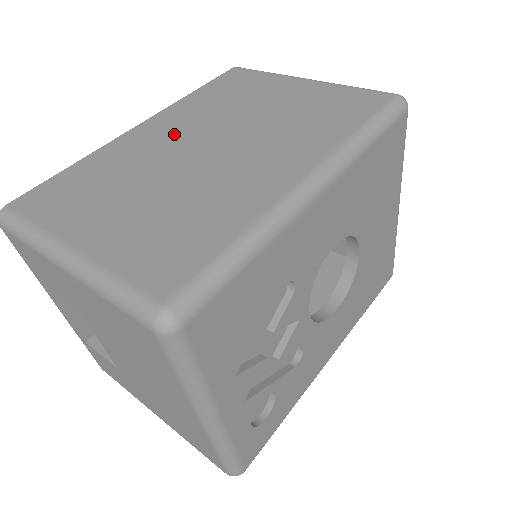
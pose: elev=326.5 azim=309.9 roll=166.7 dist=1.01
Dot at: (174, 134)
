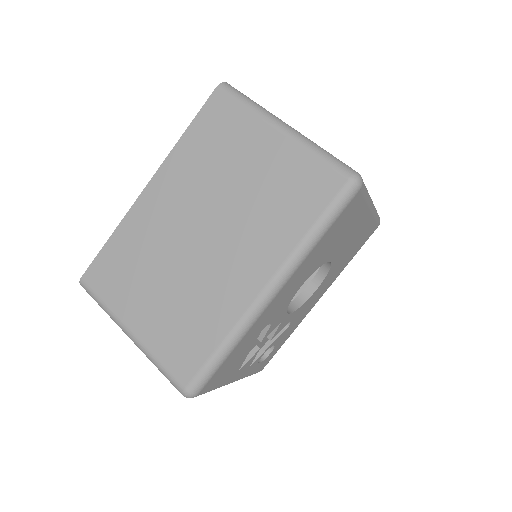
Dot at: (174, 208)
